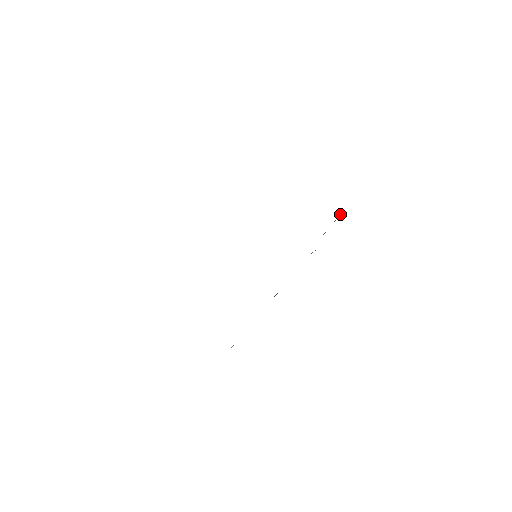
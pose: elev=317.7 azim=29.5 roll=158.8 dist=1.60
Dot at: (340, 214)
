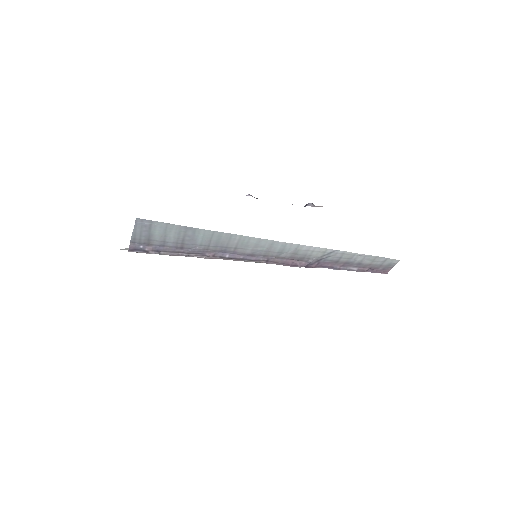
Dot at: (384, 272)
